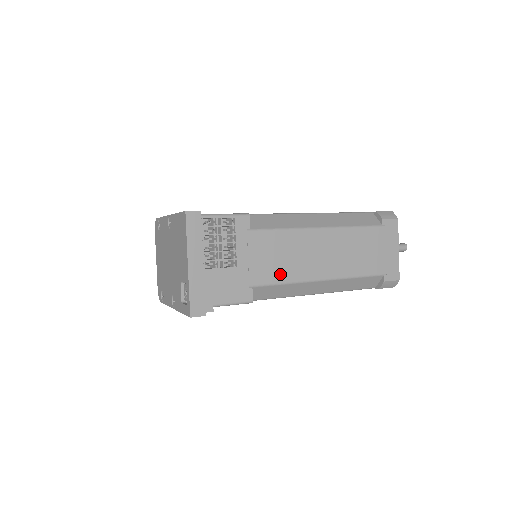
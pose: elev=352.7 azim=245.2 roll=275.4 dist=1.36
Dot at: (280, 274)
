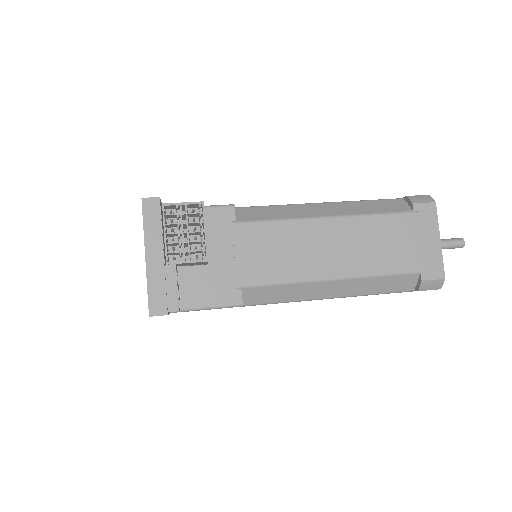
Dot at: (276, 272)
